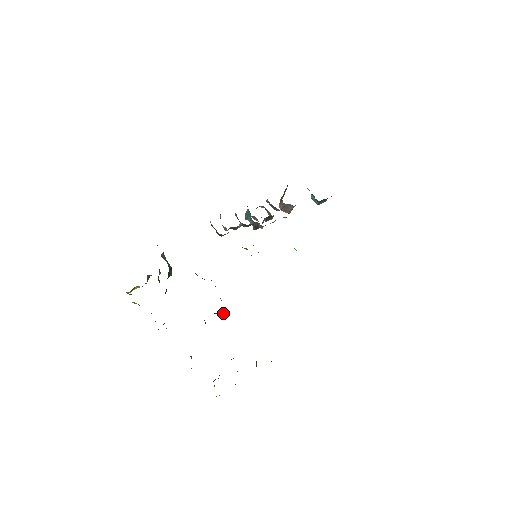
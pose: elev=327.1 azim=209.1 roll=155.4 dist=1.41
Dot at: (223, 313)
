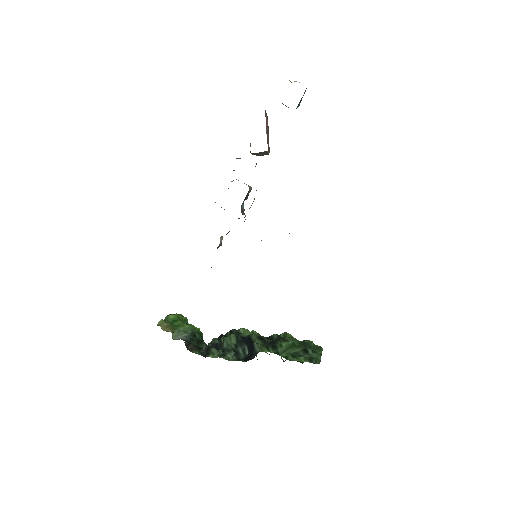
Dot at: (254, 348)
